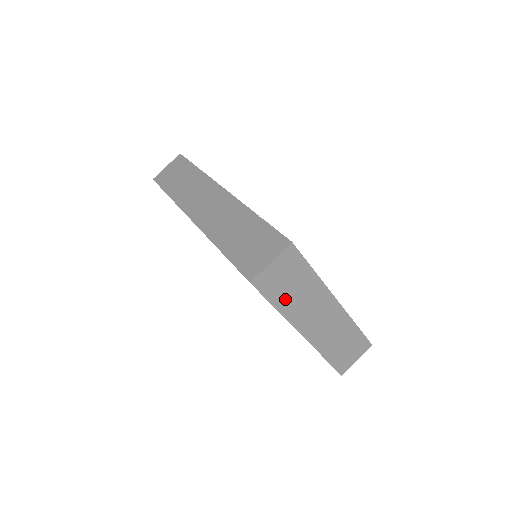
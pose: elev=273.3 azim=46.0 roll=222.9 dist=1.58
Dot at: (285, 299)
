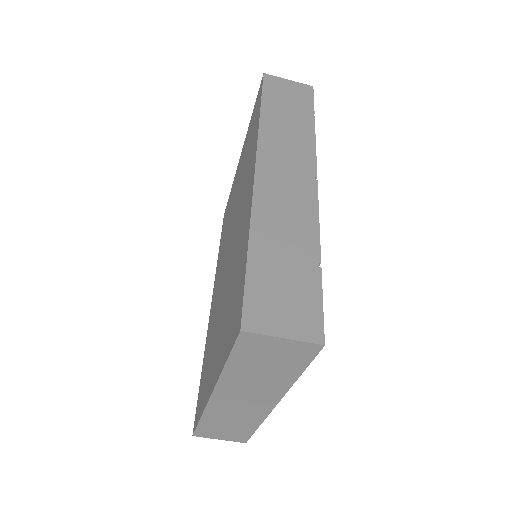
Dot at: (244, 367)
